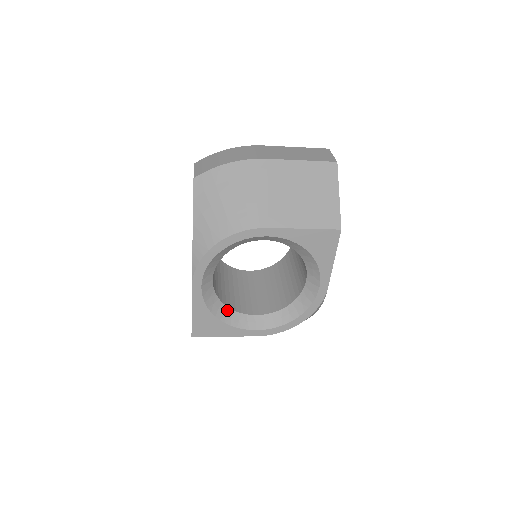
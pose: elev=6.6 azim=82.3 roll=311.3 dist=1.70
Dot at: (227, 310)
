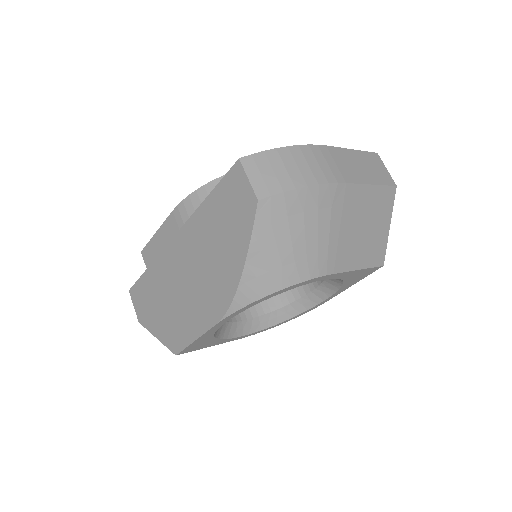
Dot at: (223, 325)
